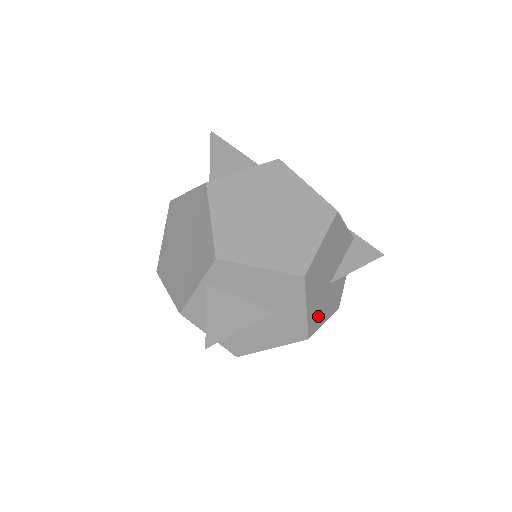
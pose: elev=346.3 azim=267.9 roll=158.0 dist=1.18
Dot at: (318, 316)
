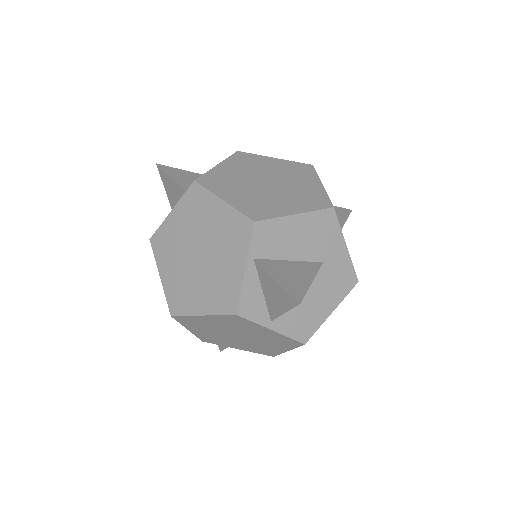
Dot at: occluded
